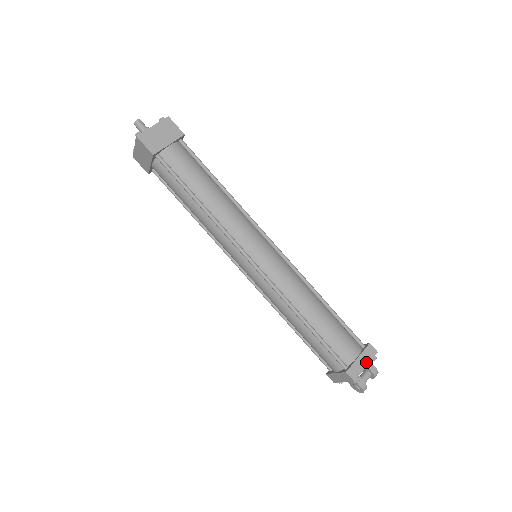
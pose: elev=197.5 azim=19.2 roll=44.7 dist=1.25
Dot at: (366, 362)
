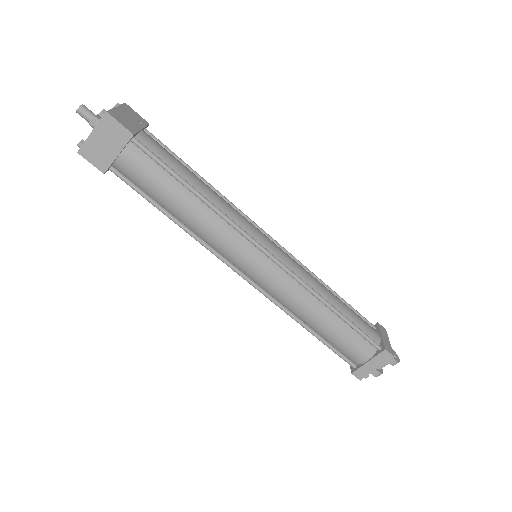
Dot at: (377, 365)
